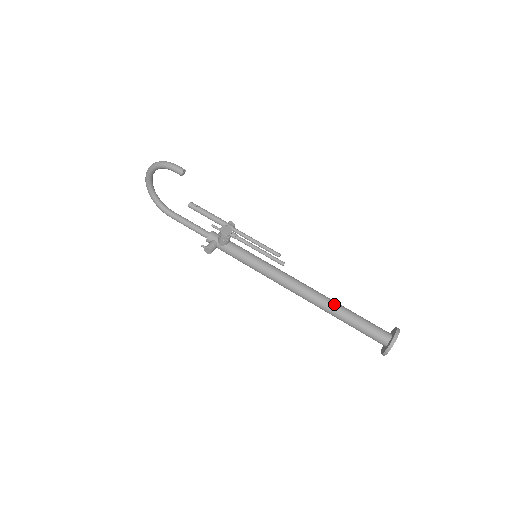
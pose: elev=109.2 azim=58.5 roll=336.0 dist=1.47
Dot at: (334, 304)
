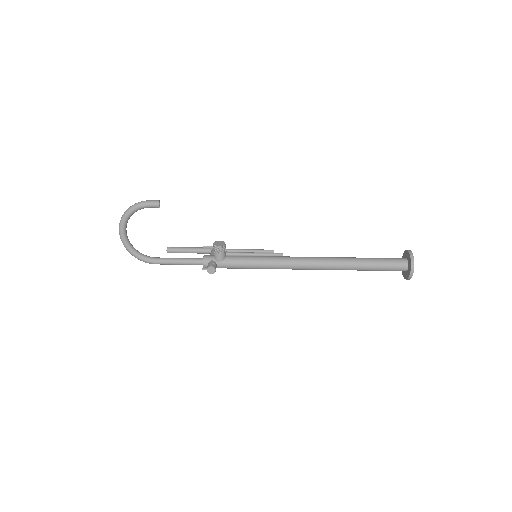
Dot at: (346, 258)
